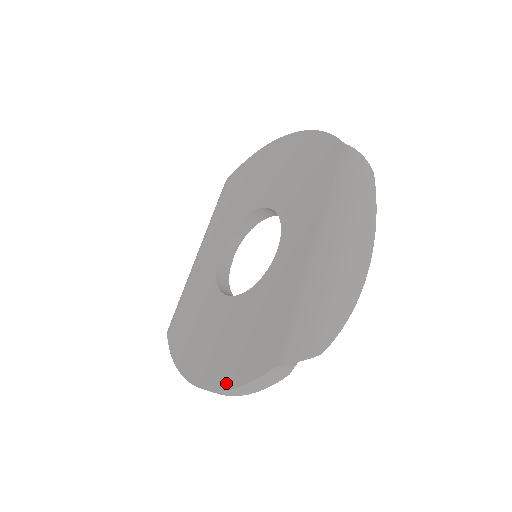
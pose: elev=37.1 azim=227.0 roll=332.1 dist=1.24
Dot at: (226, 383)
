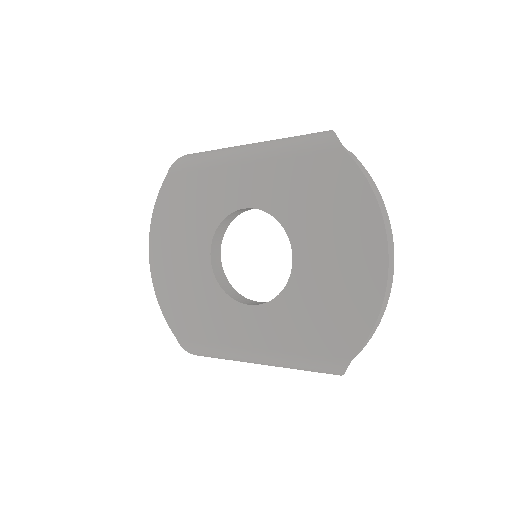
Dot at: (159, 293)
